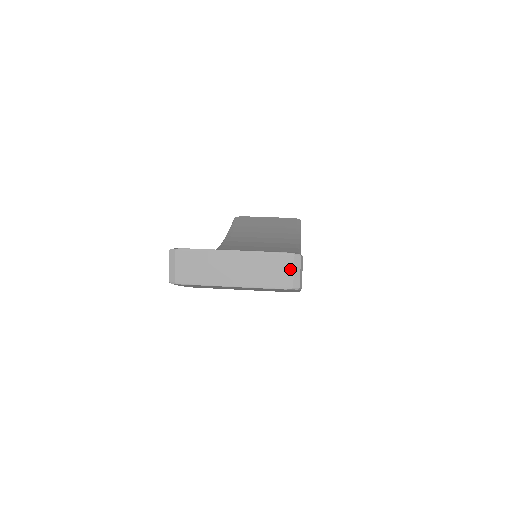
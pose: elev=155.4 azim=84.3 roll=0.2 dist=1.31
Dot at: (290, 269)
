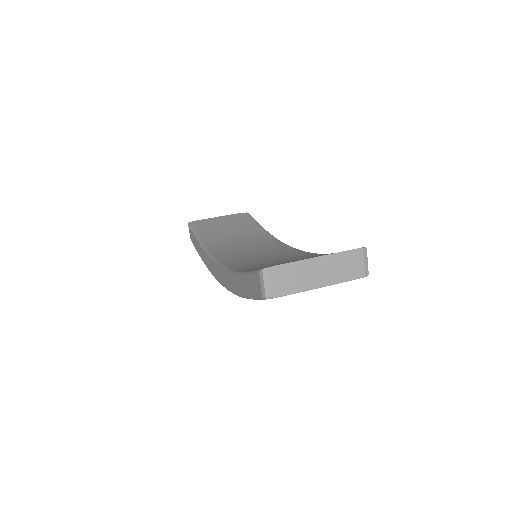
Dot at: (361, 261)
